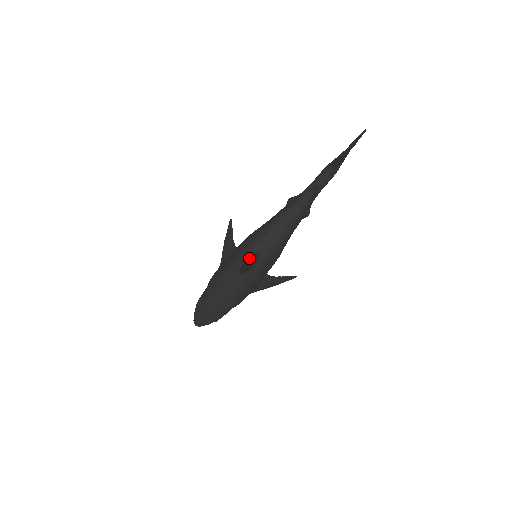
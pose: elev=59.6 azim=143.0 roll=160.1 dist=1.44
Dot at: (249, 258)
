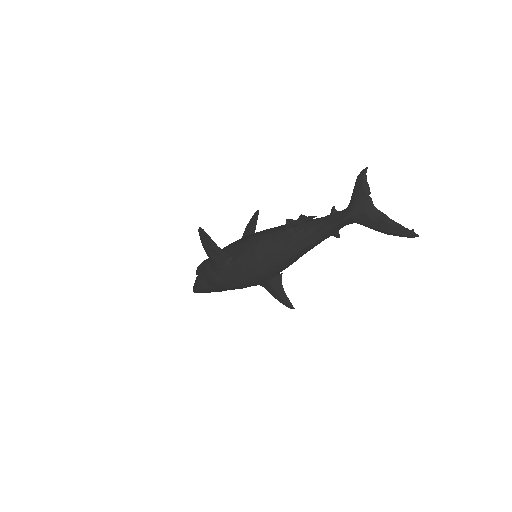
Dot at: (273, 282)
